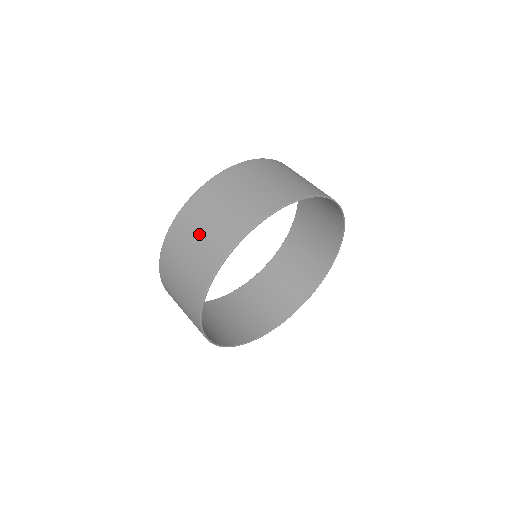
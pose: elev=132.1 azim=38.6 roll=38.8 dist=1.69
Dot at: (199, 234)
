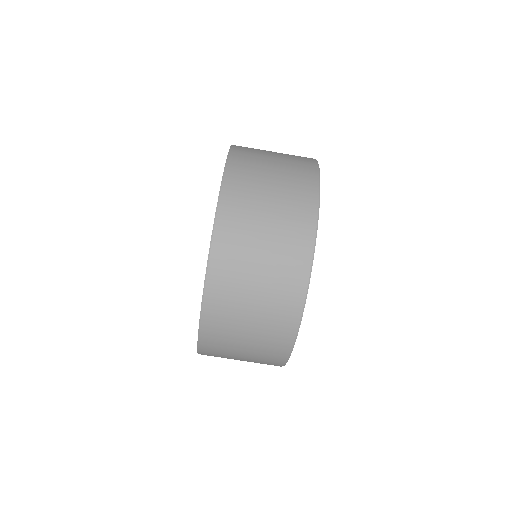
Dot at: occluded
